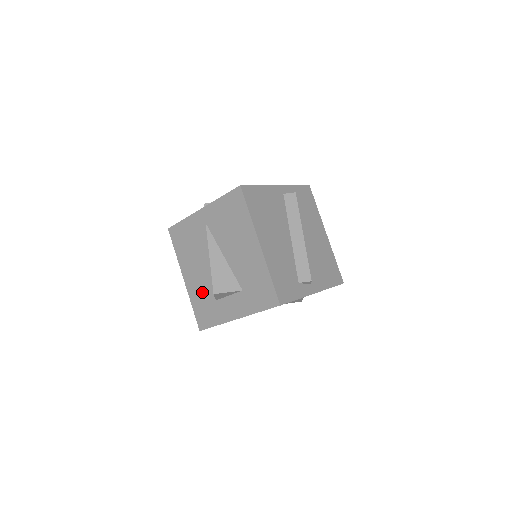
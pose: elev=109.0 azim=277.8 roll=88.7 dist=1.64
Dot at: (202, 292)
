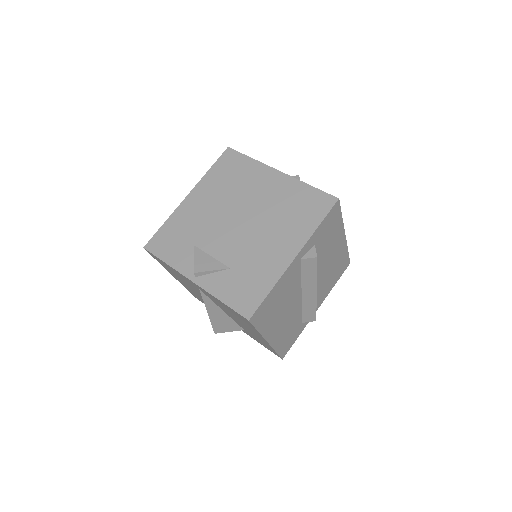
Dot at: occluded
